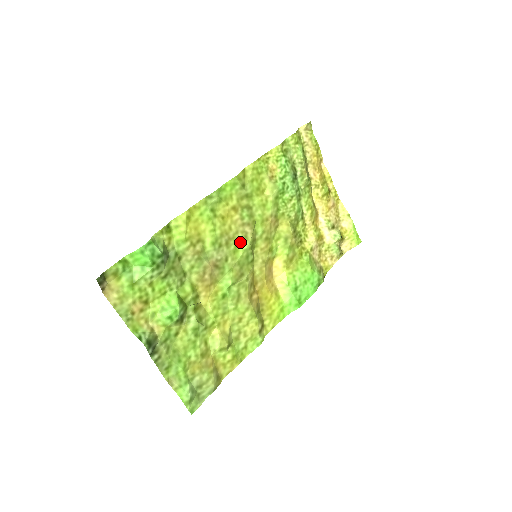
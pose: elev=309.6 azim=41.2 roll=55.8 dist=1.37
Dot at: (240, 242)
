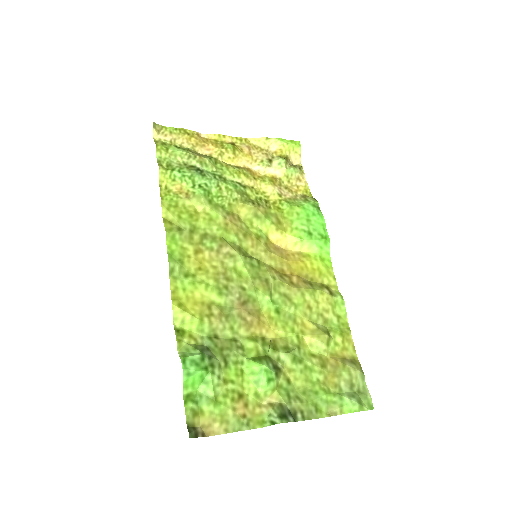
Dot at: (233, 265)
